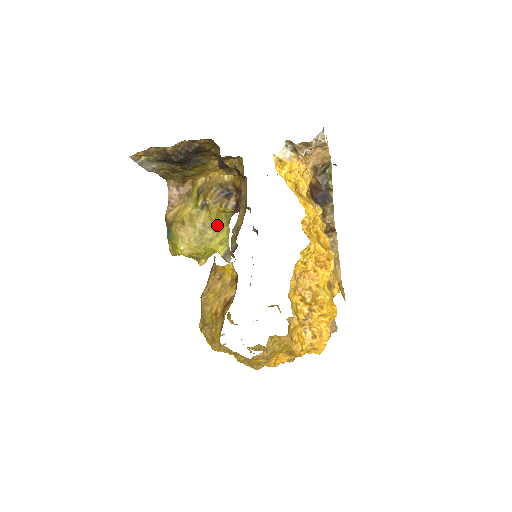
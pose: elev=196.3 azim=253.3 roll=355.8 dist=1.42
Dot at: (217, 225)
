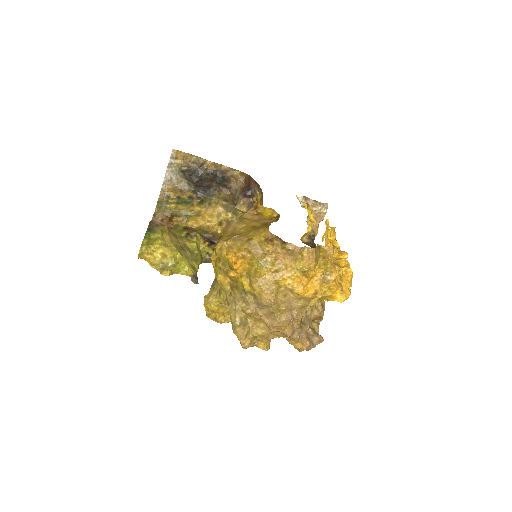
Dot at: (194, 254)
